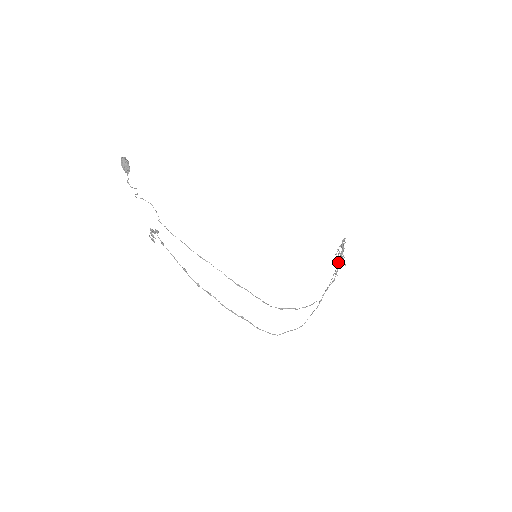
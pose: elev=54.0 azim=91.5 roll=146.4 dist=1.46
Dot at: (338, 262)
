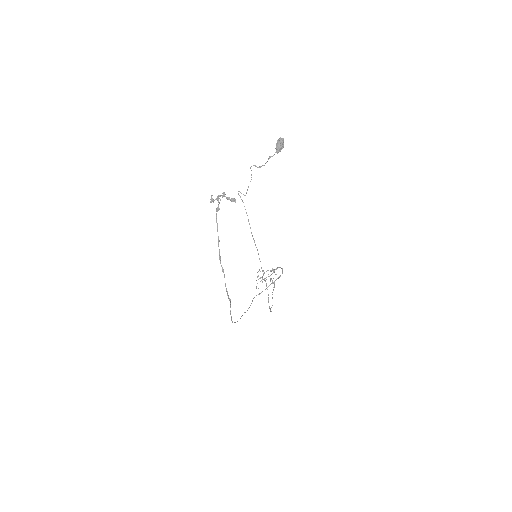
Dot at: occluded
